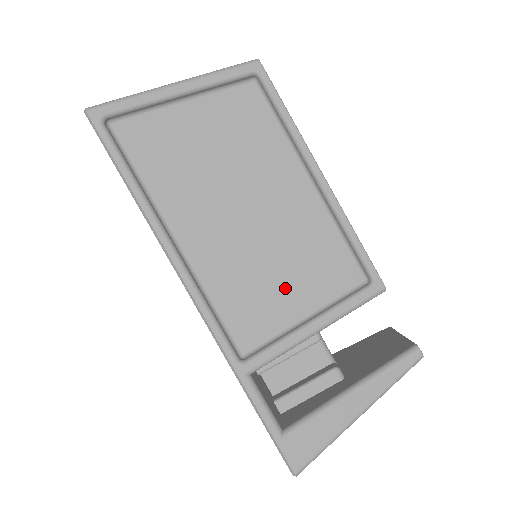
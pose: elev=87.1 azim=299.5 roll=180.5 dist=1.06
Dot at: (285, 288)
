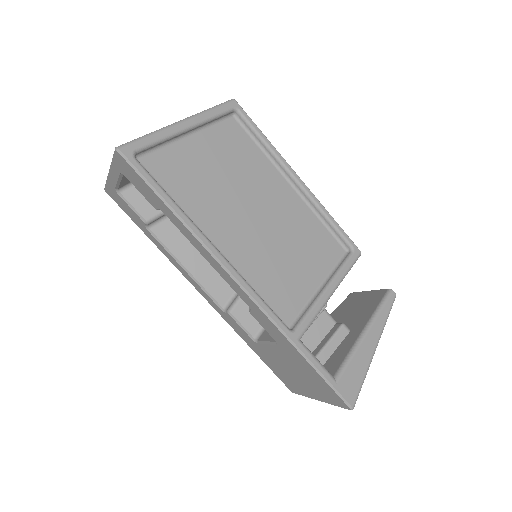
Dot at: (300, 268)
